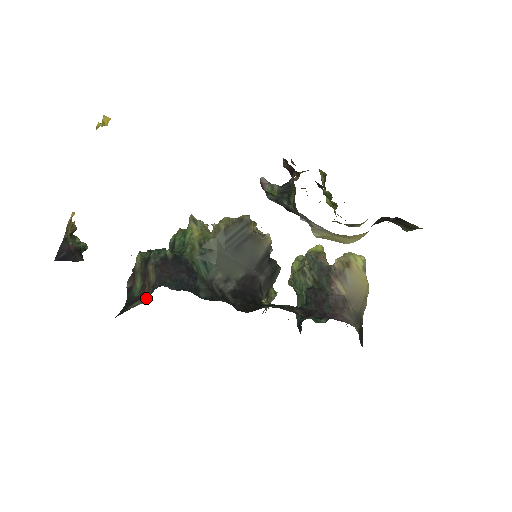
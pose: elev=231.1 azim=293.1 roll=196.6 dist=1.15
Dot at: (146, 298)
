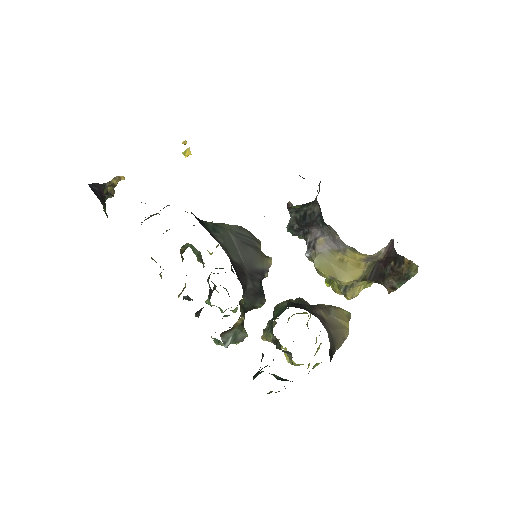
Dot at: occluded
